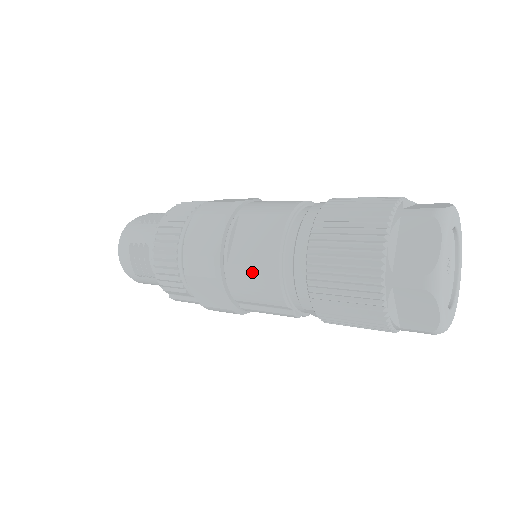
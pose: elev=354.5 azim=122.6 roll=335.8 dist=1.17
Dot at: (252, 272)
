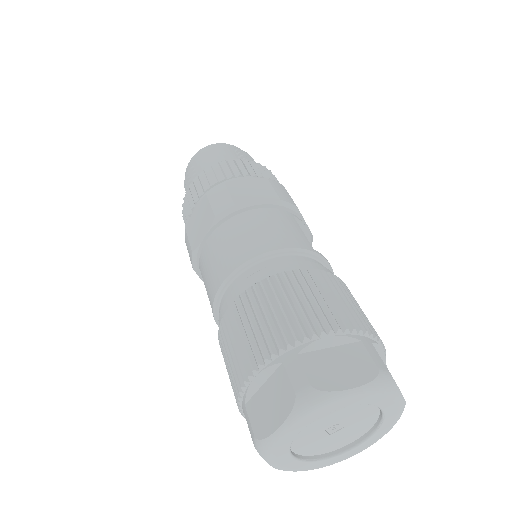
Dot at: occluded
